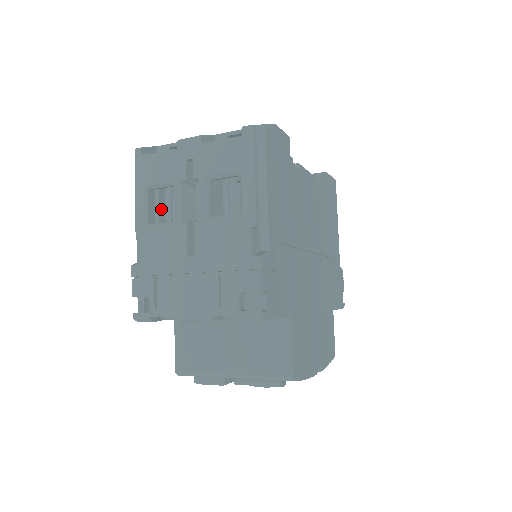
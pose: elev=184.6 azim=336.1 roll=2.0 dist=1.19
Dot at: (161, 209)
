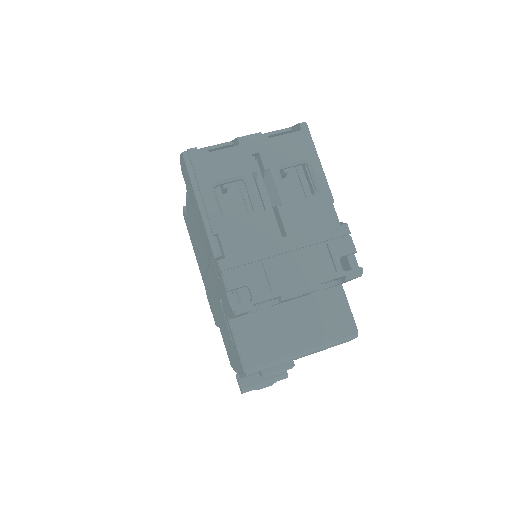
Dot at: occluded
